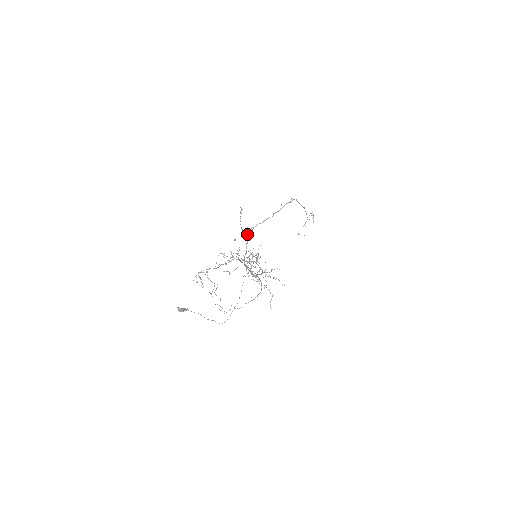
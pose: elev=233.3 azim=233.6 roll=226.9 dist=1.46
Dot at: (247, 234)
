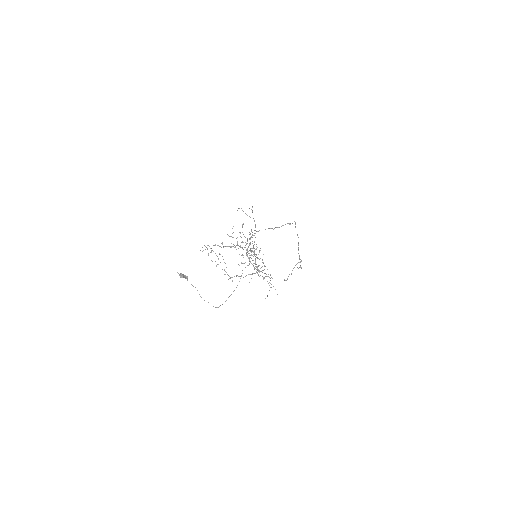
Dot at: (249, 238)
